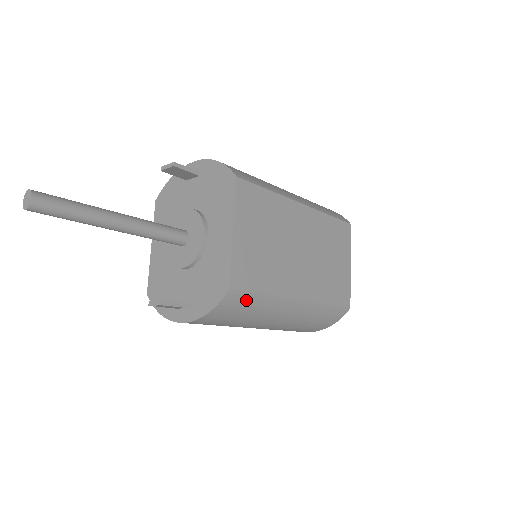
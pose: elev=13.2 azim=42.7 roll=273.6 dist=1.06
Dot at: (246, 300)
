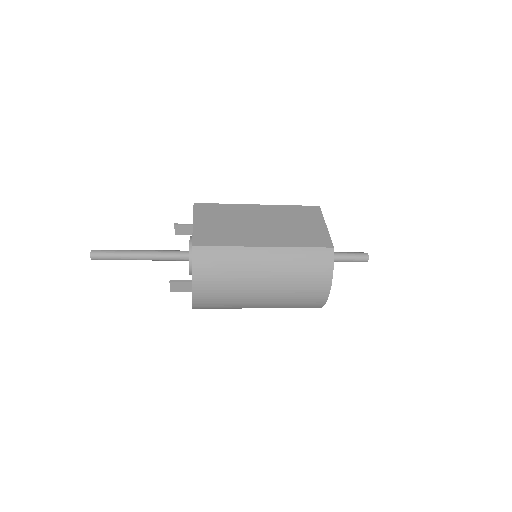
Dot at: (213, 253)
